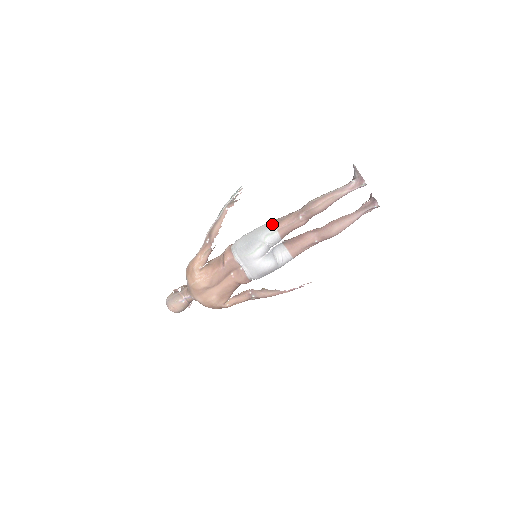
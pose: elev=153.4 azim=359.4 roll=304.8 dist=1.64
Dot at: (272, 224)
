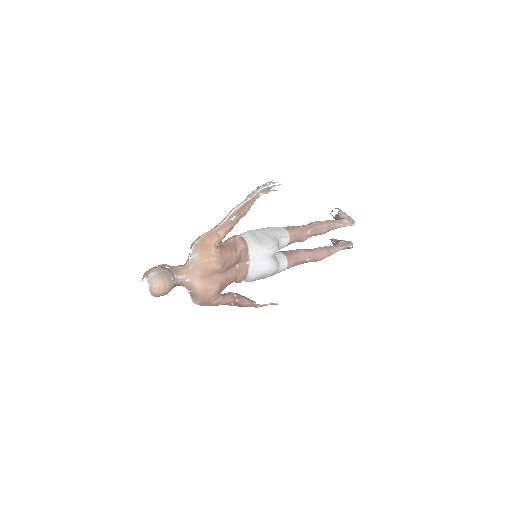
Dot at: (284, 228)
